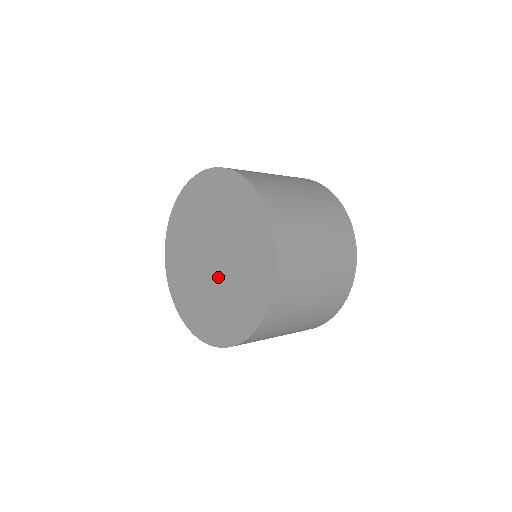
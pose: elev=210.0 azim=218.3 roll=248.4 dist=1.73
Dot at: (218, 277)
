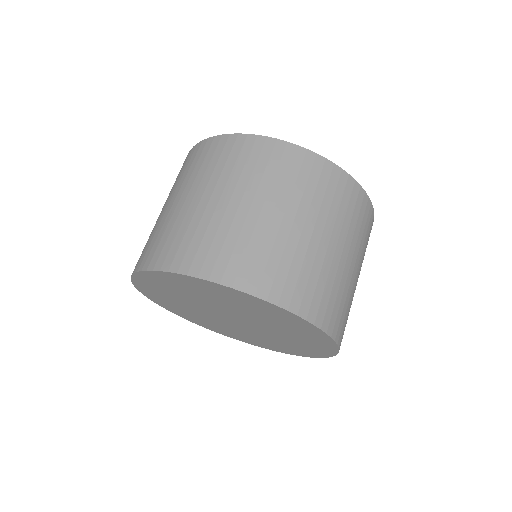
Dot at: (256, 329)
